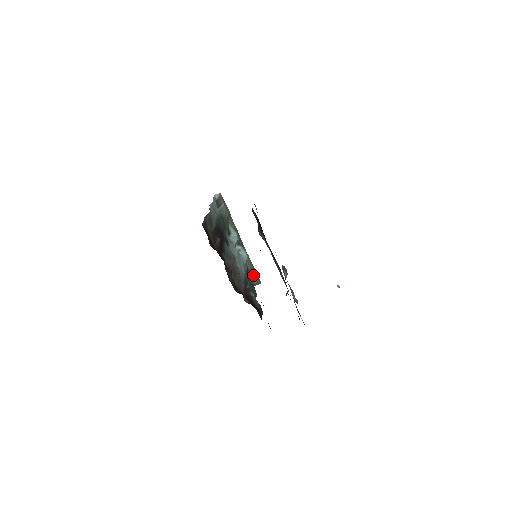
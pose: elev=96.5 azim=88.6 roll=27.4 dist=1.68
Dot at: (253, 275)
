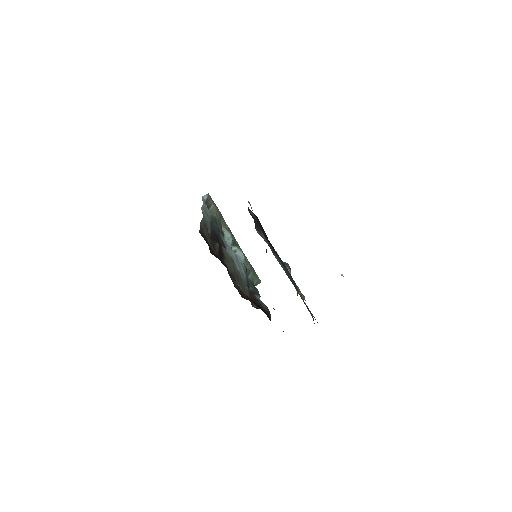
Dot at: (252, 275)
